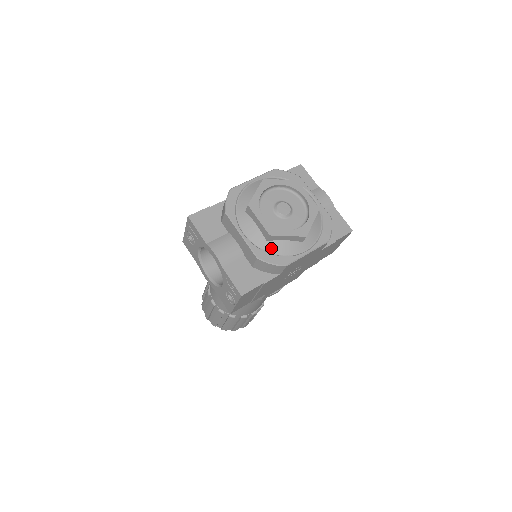
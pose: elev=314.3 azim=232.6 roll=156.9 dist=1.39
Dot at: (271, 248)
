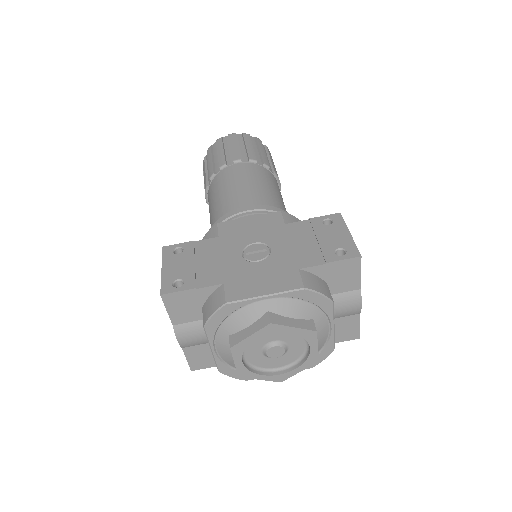
Dot at: occluded
